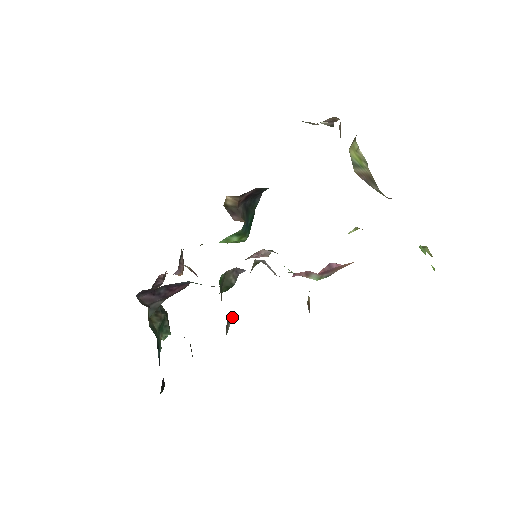
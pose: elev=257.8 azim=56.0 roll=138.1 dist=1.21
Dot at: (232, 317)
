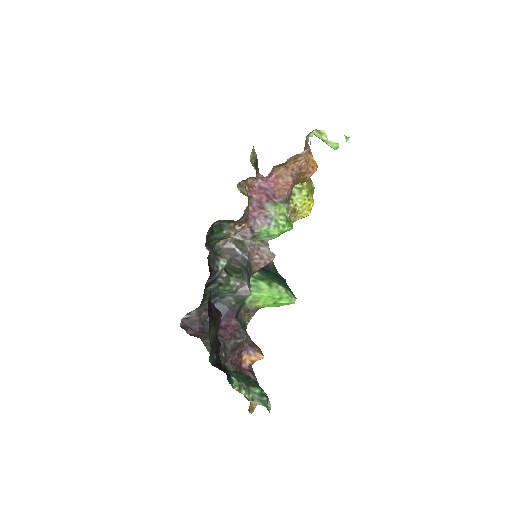
Dot at: (223, 257)
